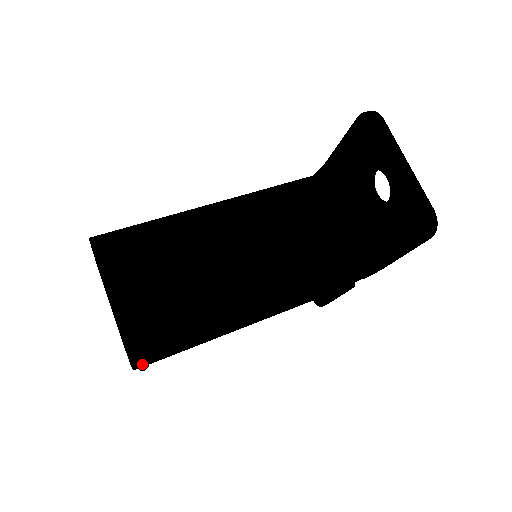
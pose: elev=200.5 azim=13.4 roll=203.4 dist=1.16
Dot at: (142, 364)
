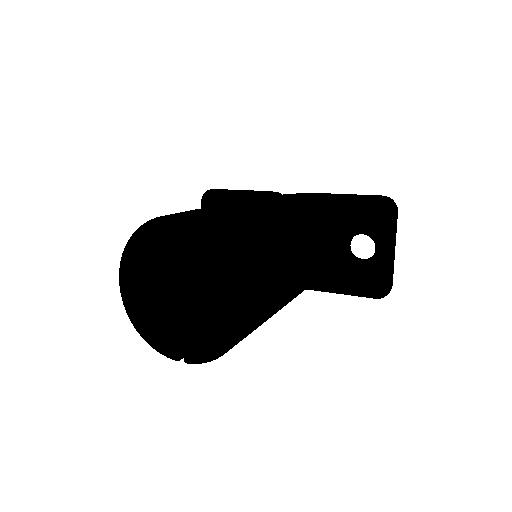
Dot at: occluded
